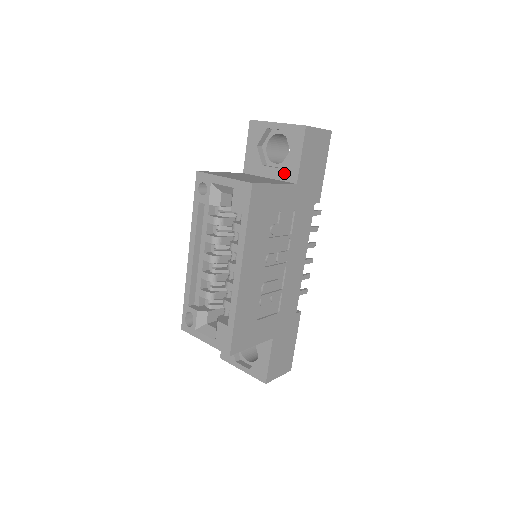
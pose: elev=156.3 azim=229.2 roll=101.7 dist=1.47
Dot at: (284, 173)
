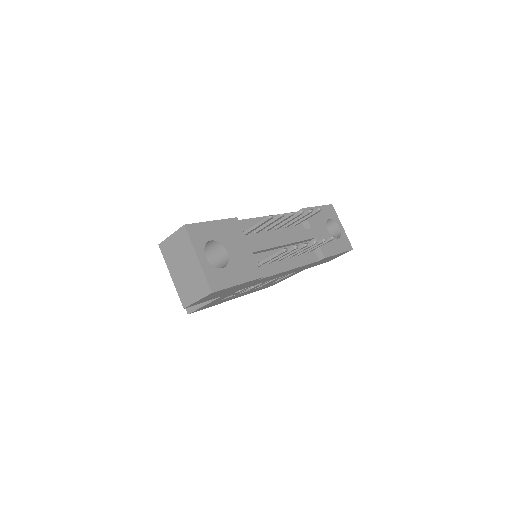
Dot at: occluded
